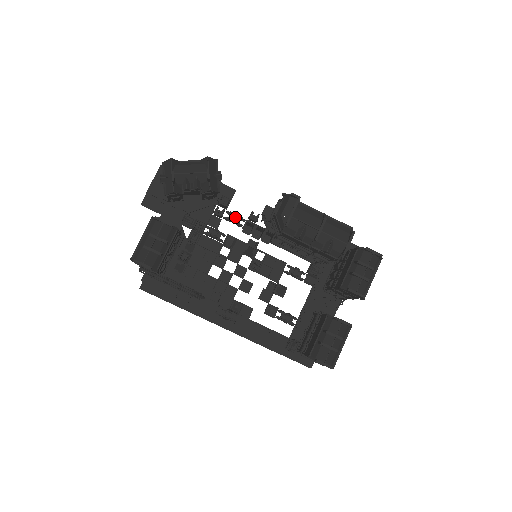
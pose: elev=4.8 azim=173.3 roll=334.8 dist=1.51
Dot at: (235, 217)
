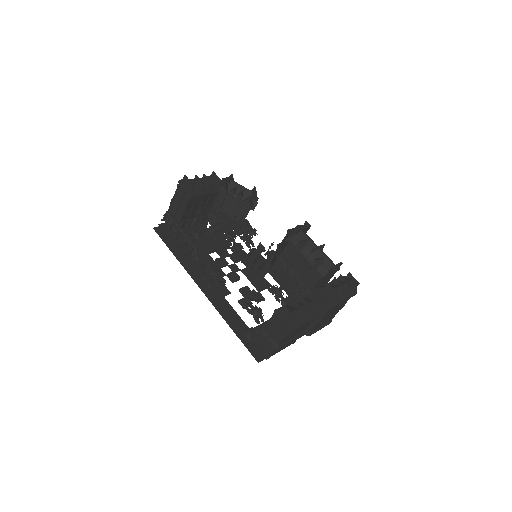
Dot at: (252, 231)
